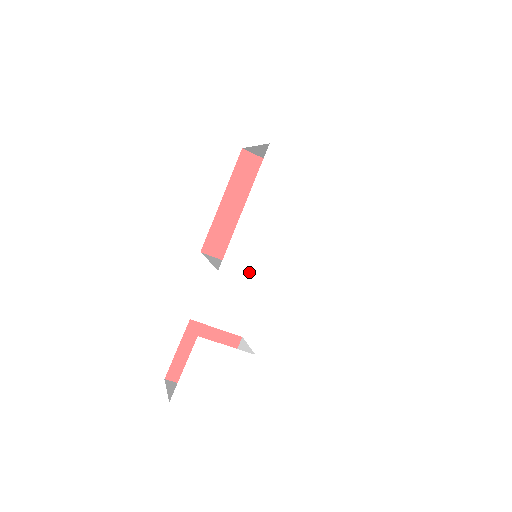
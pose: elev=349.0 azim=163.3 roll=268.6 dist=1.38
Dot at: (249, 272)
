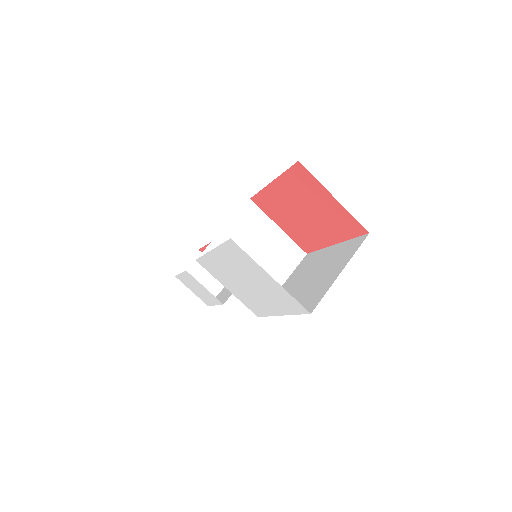
Dot at: (217, 277)
